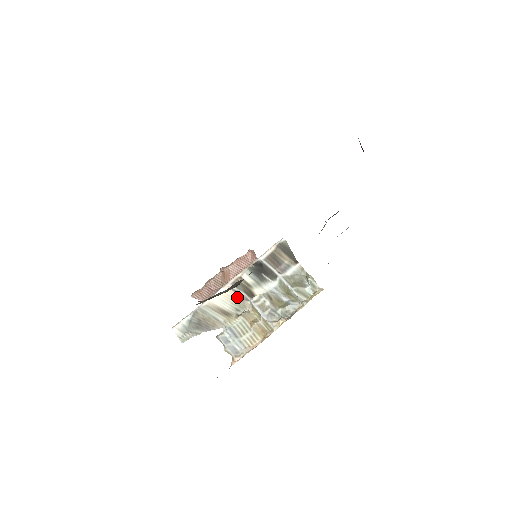
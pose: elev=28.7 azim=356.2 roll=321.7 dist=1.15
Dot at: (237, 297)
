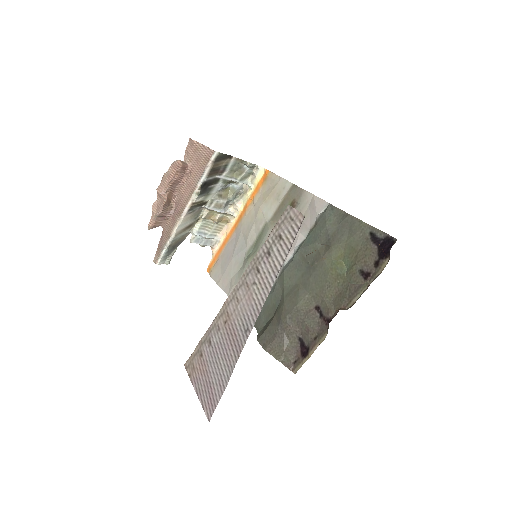
Dot at: (194, 213)
